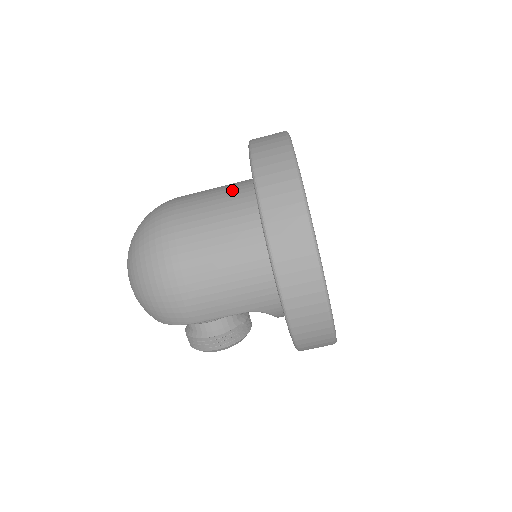
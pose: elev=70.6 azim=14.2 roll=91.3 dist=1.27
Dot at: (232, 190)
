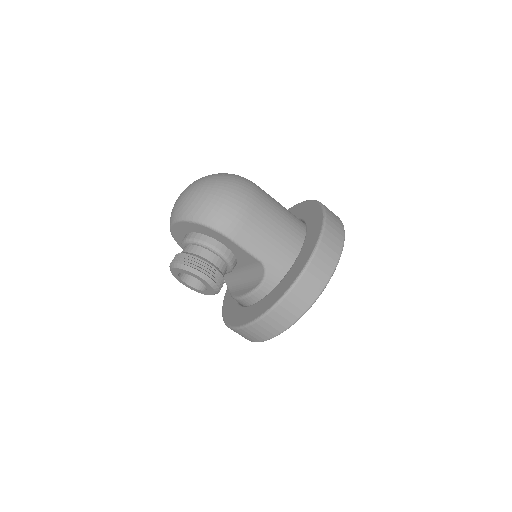
Dot at: occluded
